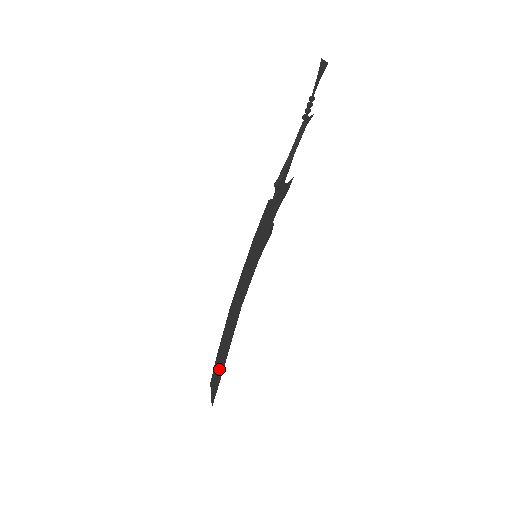
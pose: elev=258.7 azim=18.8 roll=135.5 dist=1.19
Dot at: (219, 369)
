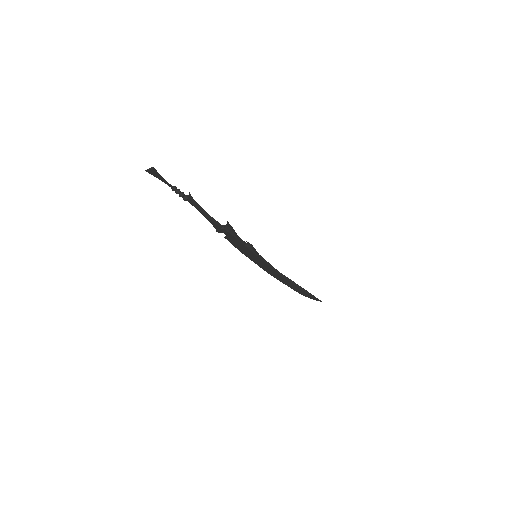
Dot at: (303, 292)
